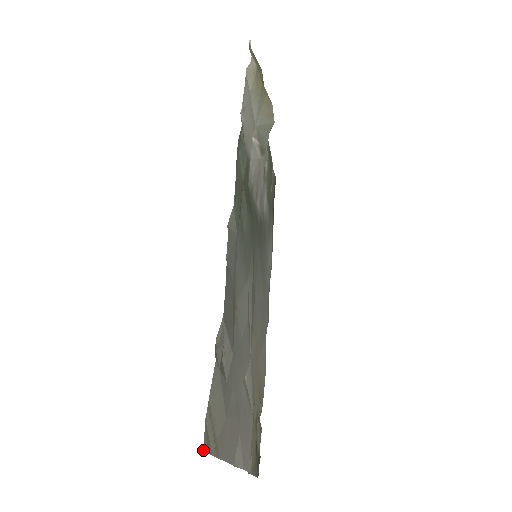
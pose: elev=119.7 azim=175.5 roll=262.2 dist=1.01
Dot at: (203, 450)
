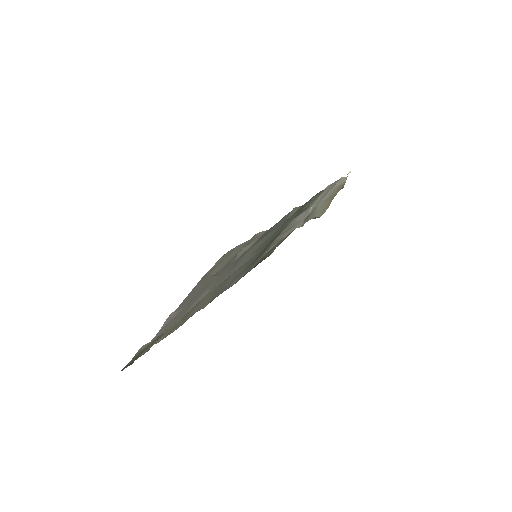
Dot at: (221, 257)
